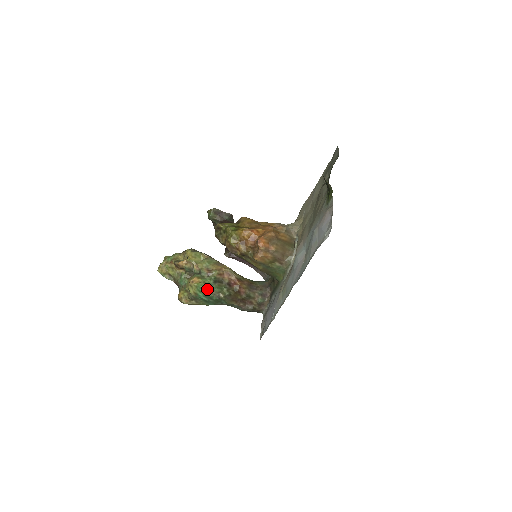
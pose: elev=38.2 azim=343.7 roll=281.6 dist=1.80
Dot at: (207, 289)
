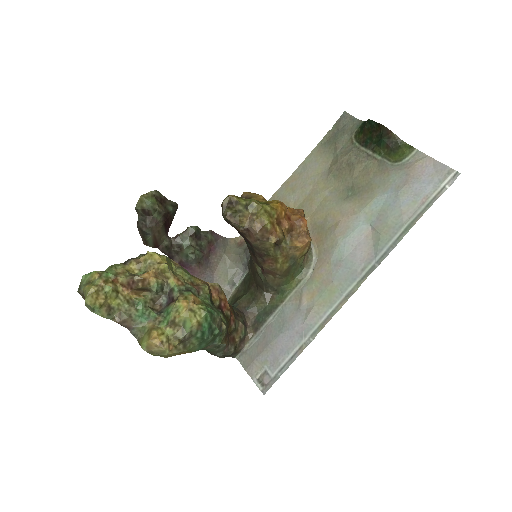
Dot at: (213, 314)
